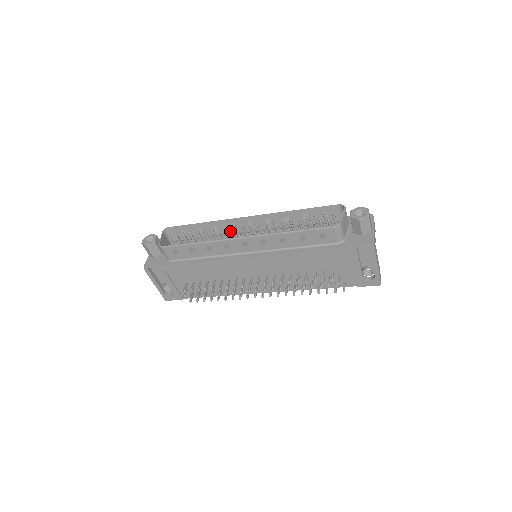
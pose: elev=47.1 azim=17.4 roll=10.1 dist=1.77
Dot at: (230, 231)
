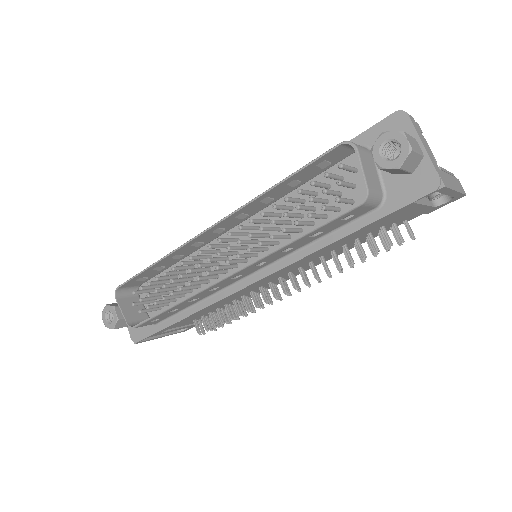
Dot at: (197, 247)
